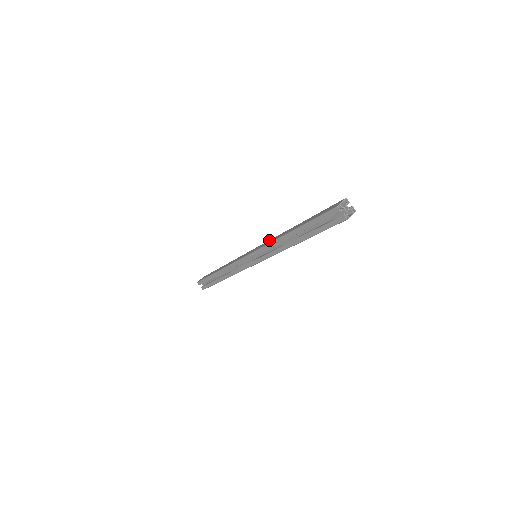
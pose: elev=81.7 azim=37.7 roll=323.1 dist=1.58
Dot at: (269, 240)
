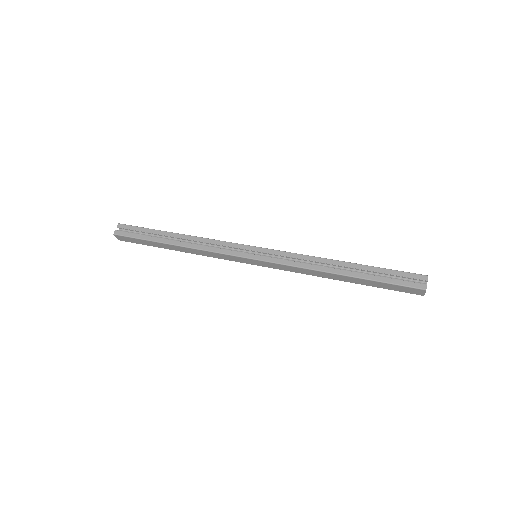
Dot at: occluded
